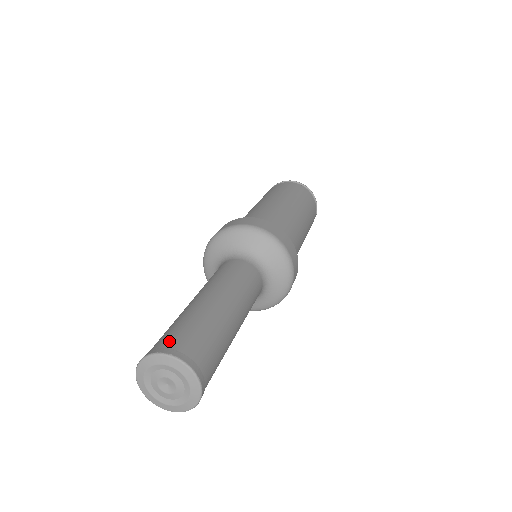
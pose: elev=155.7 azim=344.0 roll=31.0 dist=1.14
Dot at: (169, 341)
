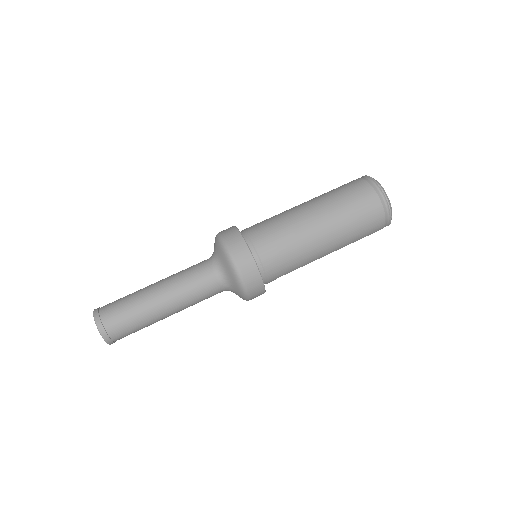
Dot at: (105, 309)
